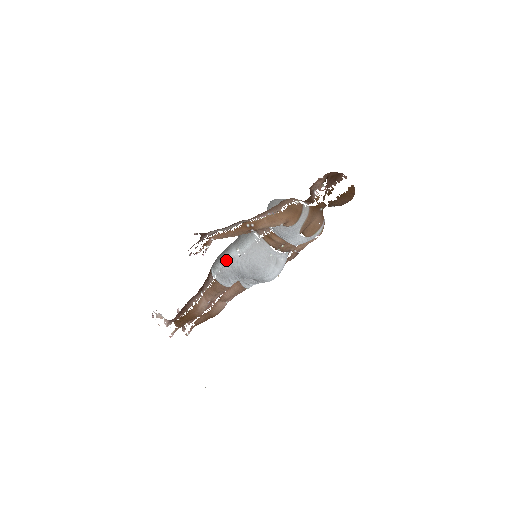
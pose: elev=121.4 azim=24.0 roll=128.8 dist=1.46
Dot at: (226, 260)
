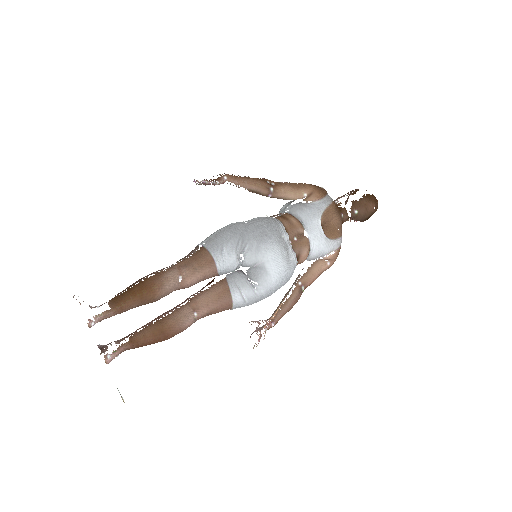
Dot at: (225, 227)
